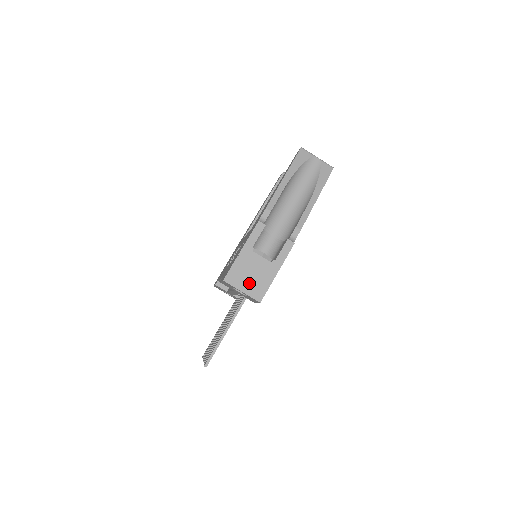
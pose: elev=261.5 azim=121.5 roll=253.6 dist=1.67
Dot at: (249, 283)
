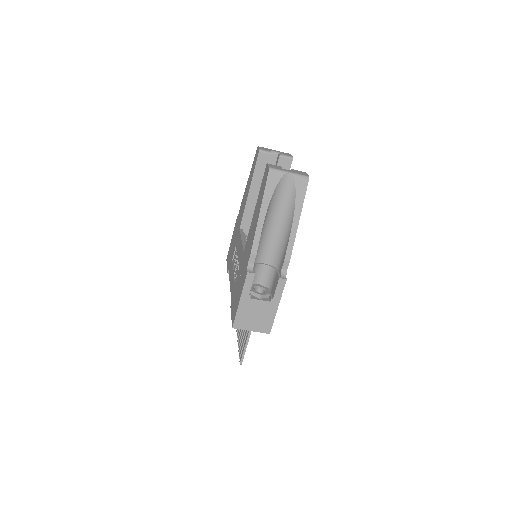
Dot at: (255, 323)
